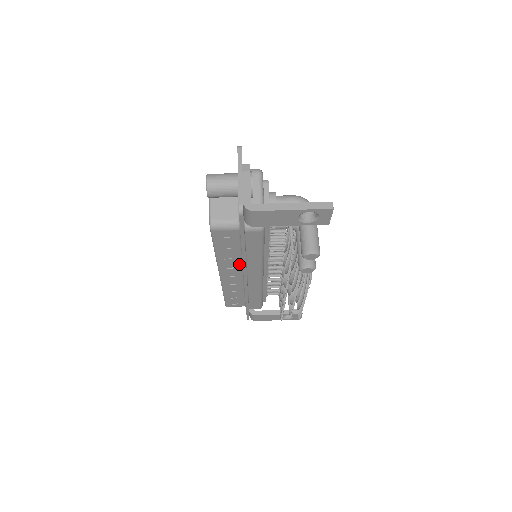
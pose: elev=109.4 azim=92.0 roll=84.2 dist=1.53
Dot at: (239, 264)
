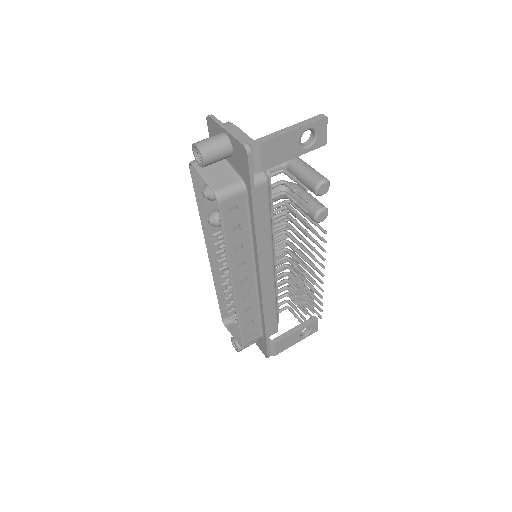
Dot at: (250, 256)
